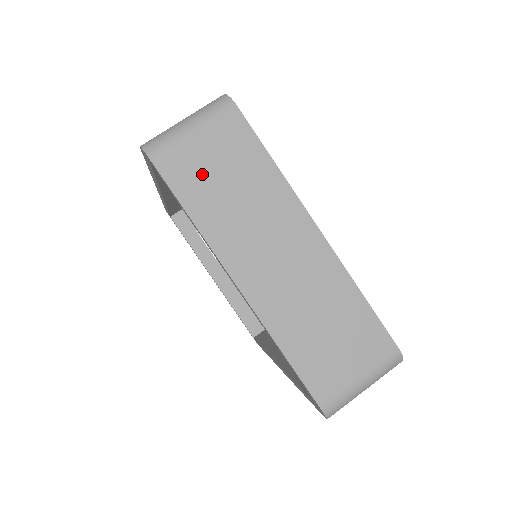
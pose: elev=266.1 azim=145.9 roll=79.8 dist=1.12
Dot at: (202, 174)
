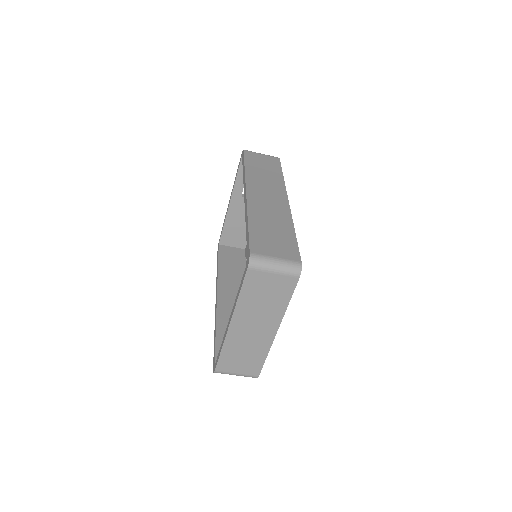
Dot at: (260, 287)
